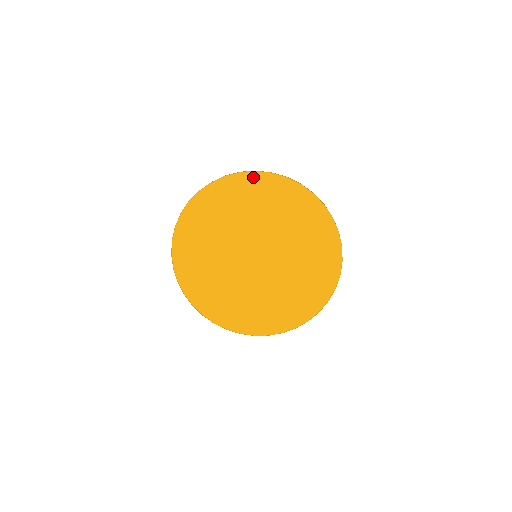
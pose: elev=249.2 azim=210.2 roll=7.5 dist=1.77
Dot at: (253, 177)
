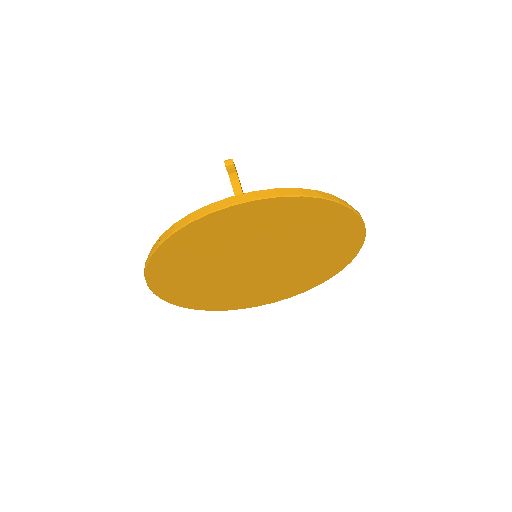
Dot at: (343, 212)
